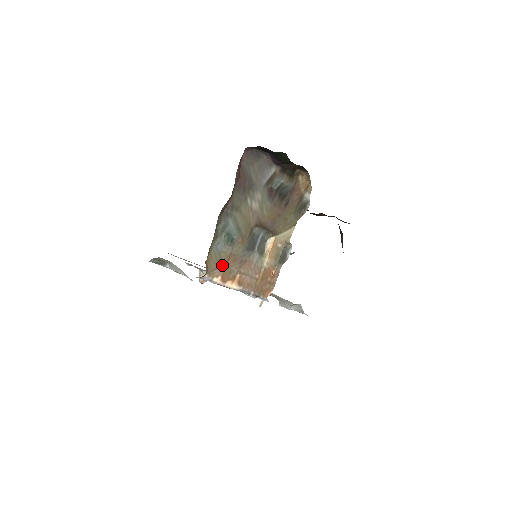
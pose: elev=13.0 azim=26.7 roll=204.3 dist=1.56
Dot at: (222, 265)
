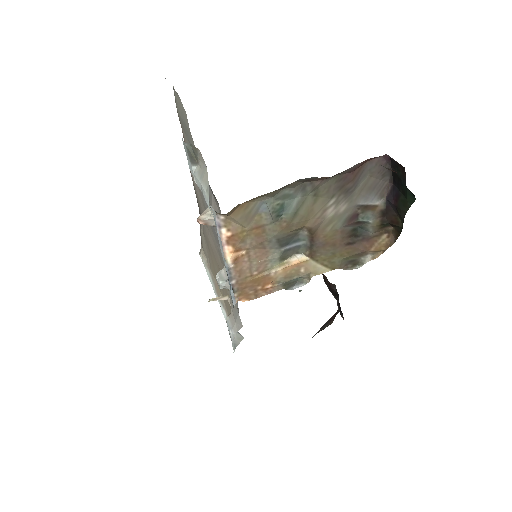
Dot at: (245, 226)
